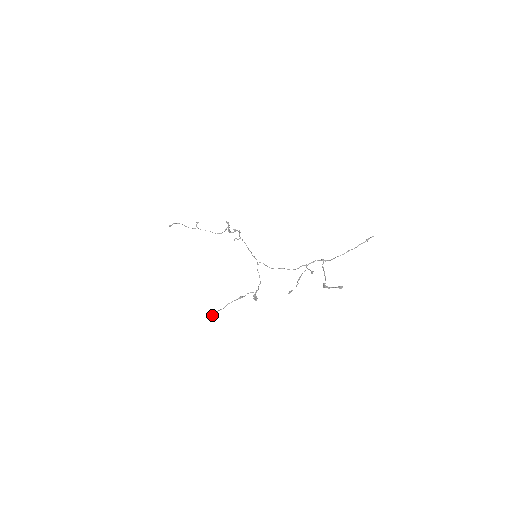
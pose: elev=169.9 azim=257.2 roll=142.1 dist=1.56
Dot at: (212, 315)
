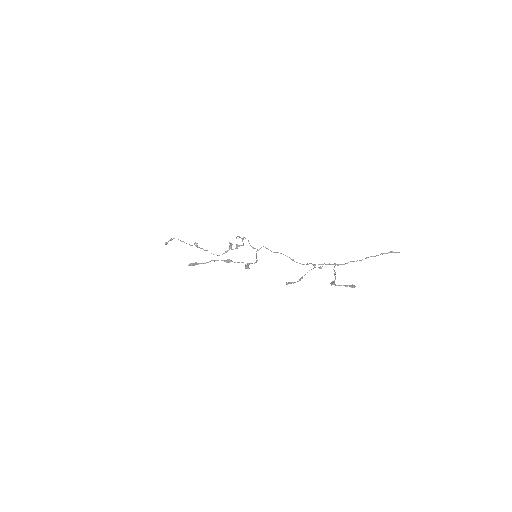
Dot at: (189, 264)
